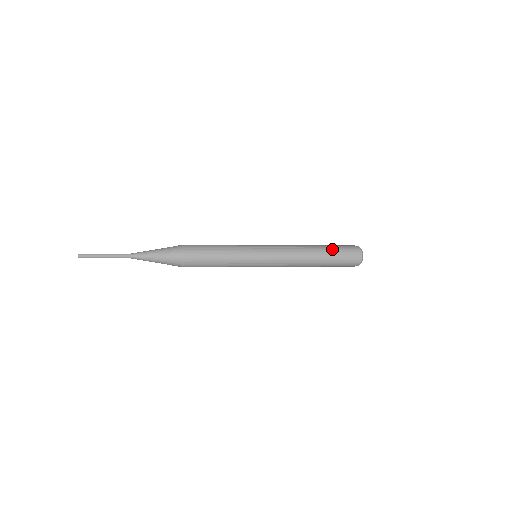
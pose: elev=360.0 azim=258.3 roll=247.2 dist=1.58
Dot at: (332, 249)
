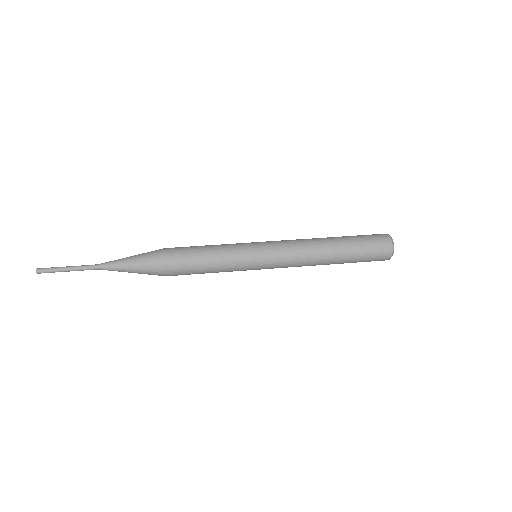
Dot at: (354, 255)
